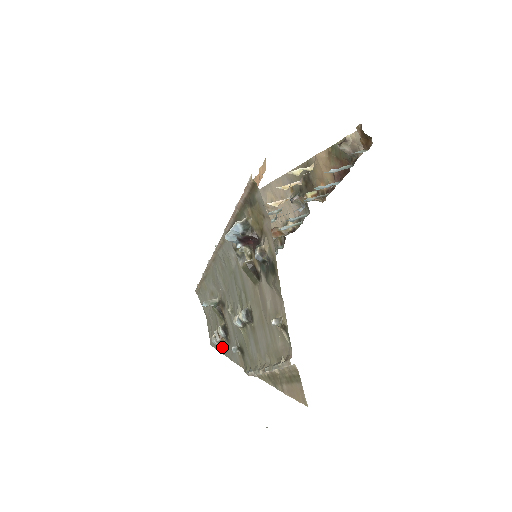
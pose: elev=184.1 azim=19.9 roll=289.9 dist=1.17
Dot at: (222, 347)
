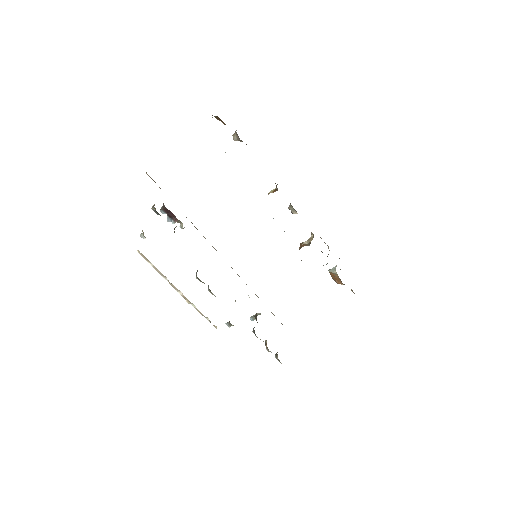
Dot at: occluded
